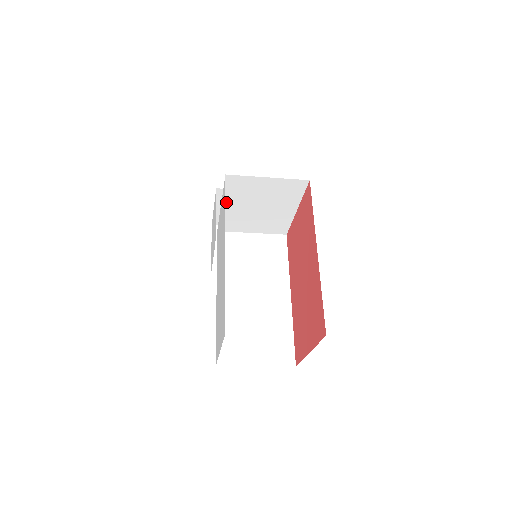
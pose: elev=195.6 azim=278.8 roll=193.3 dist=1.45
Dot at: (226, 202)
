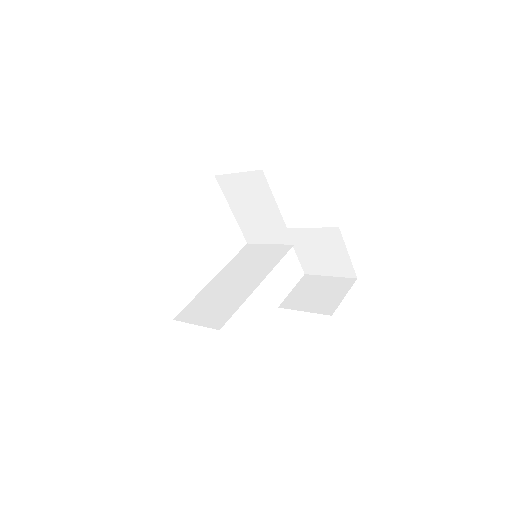
Dot at: (232, 206)
